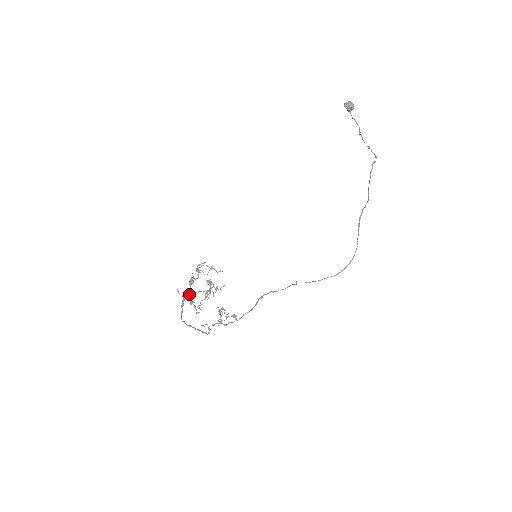
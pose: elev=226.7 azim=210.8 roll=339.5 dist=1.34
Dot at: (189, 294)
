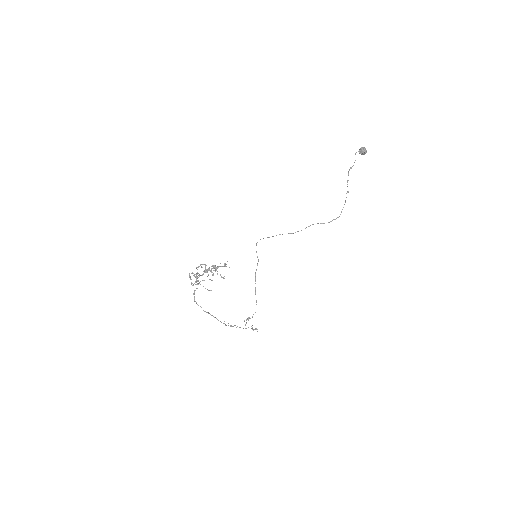
Dot at: occluded
